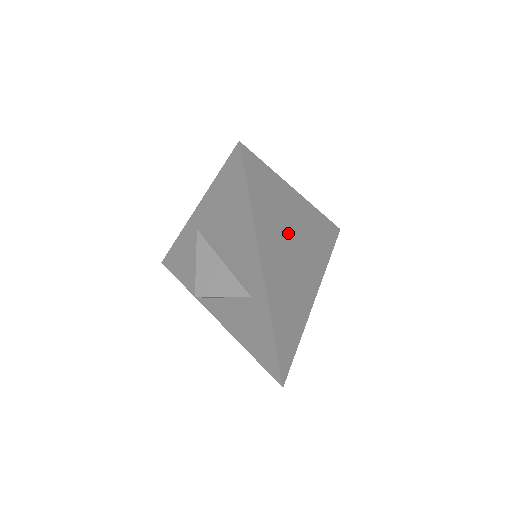
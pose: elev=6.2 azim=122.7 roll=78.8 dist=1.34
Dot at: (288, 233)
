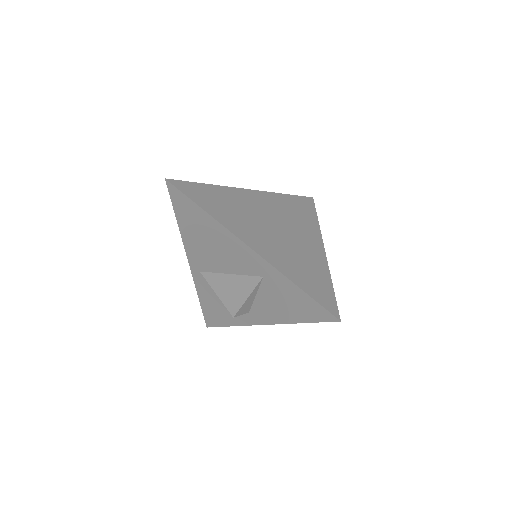
Dot at: (258, 217)
